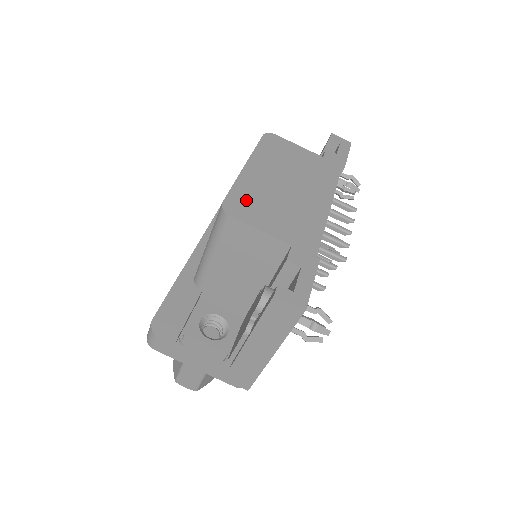
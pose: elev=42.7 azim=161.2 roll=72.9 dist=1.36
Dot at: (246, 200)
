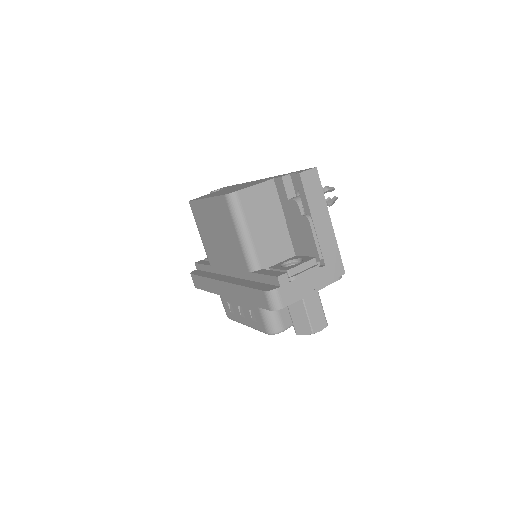
Dot at: occluded
